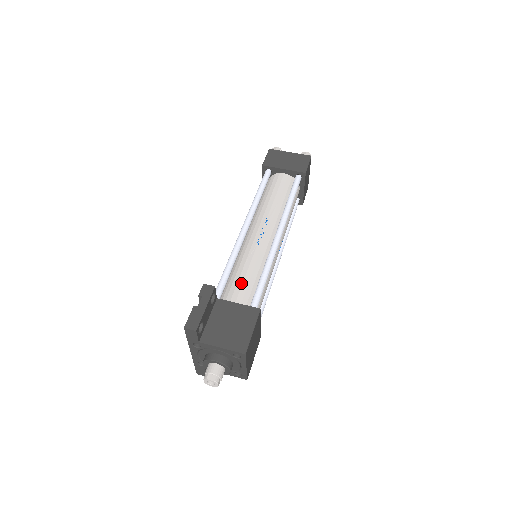
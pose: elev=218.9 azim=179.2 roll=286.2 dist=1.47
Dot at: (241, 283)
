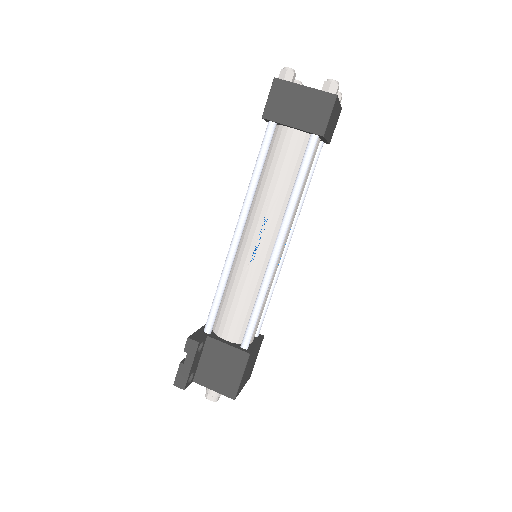
Dot at: (233, 313)
